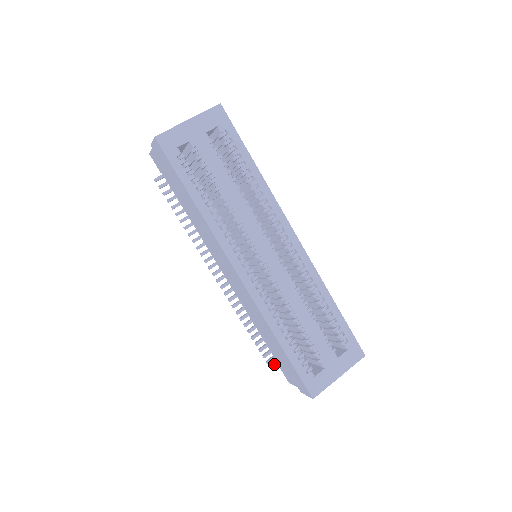
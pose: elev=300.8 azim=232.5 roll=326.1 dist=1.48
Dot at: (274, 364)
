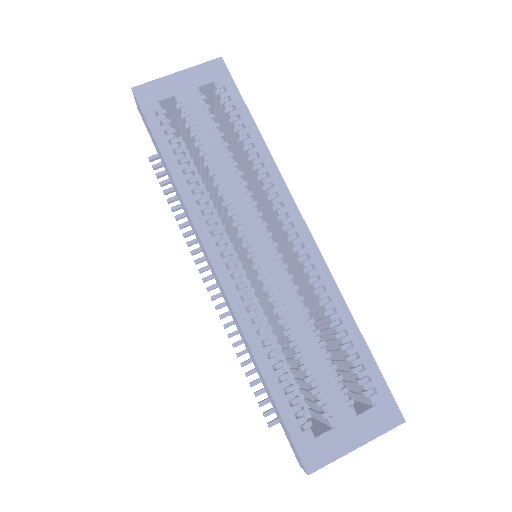
Dot at: (274, 419)
